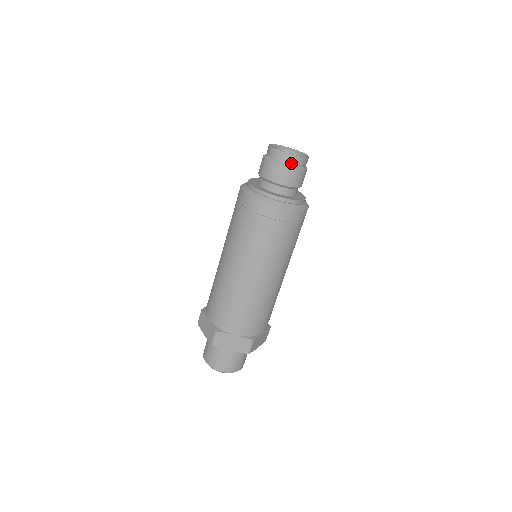
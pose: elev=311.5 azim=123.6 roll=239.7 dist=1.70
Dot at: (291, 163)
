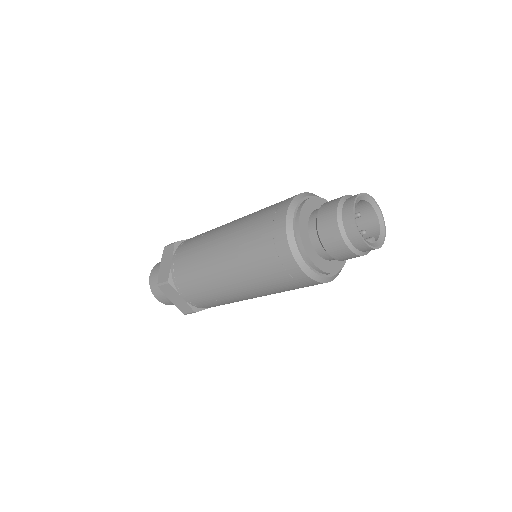
Dot at: (354, 244)
